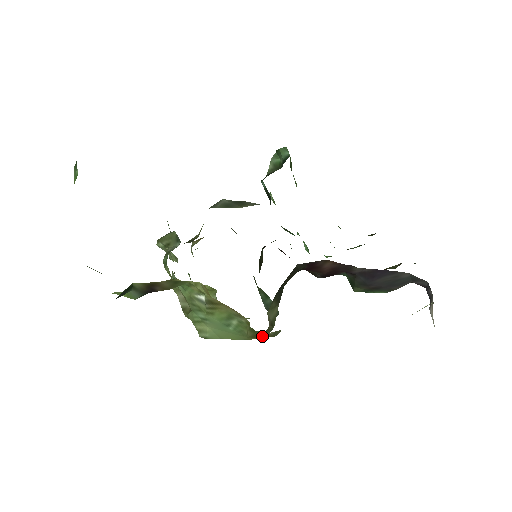
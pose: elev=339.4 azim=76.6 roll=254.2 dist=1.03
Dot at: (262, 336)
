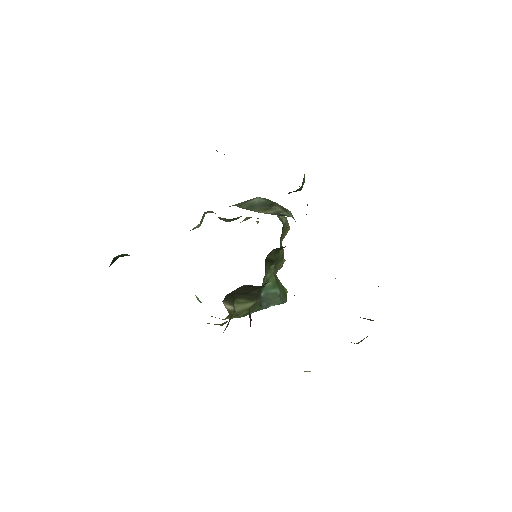
Dot at: occluded
